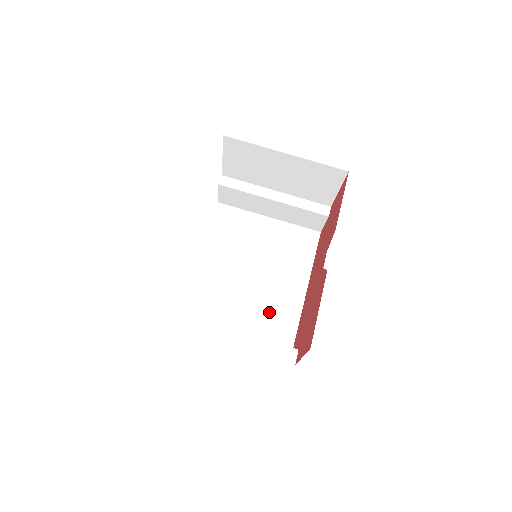
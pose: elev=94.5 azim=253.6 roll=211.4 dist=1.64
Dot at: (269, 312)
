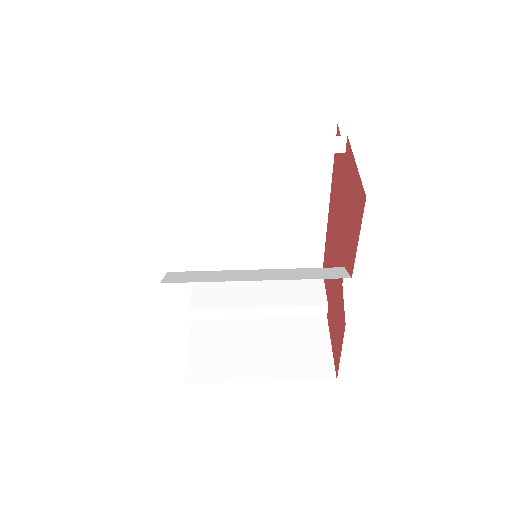
Dot at: (289, 239)
